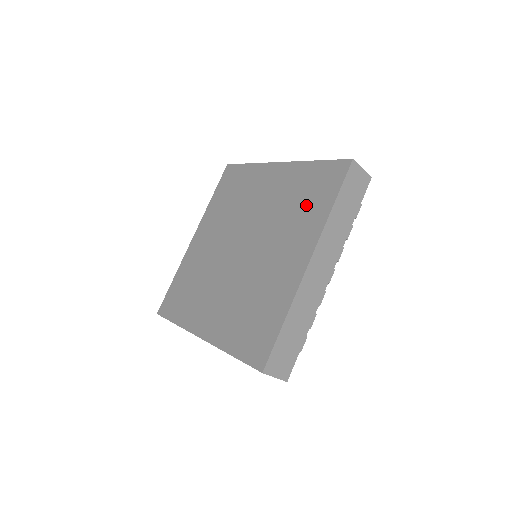
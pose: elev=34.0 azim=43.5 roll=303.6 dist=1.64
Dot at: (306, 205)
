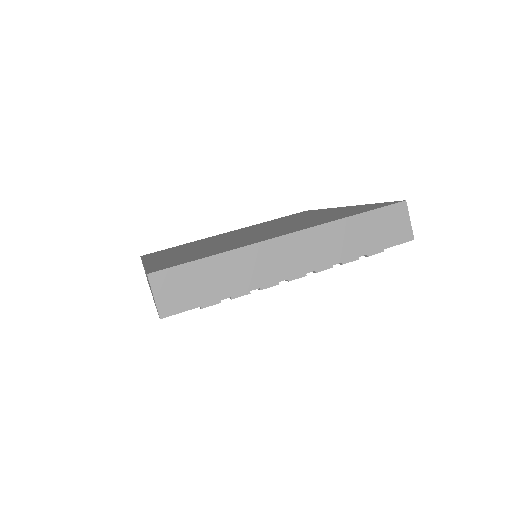
Dot at: (296, 216)
